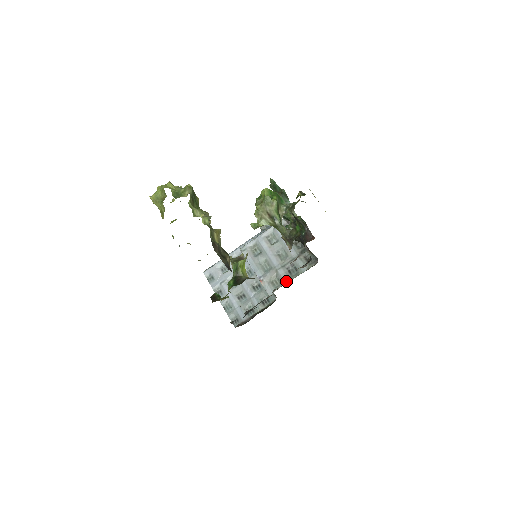
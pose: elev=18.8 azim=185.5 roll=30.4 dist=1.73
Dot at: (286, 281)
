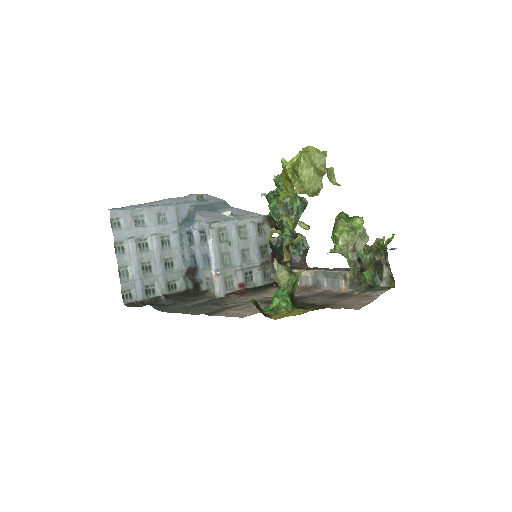
Dot at: (241, 288)
